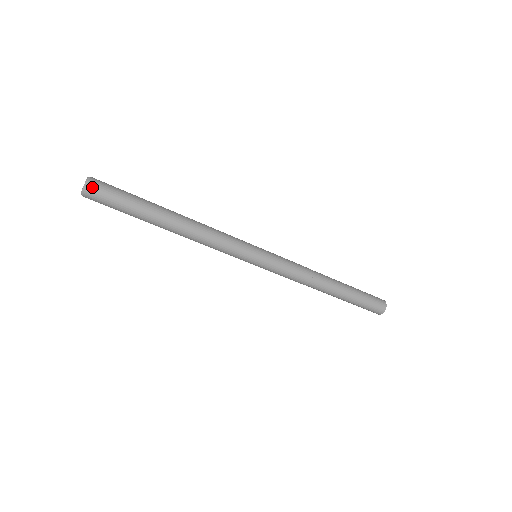
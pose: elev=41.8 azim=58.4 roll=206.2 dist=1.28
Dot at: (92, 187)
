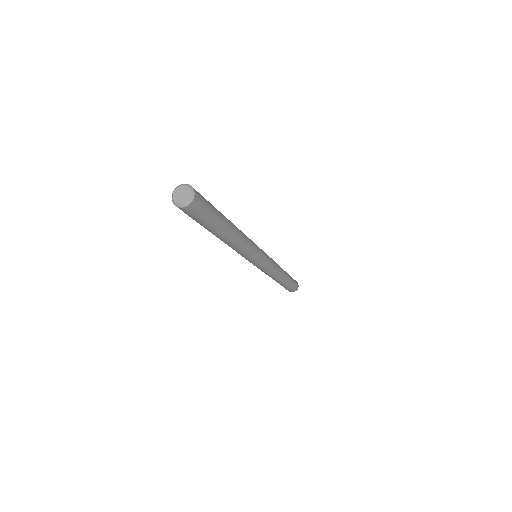
Dot at: (197, 196)
